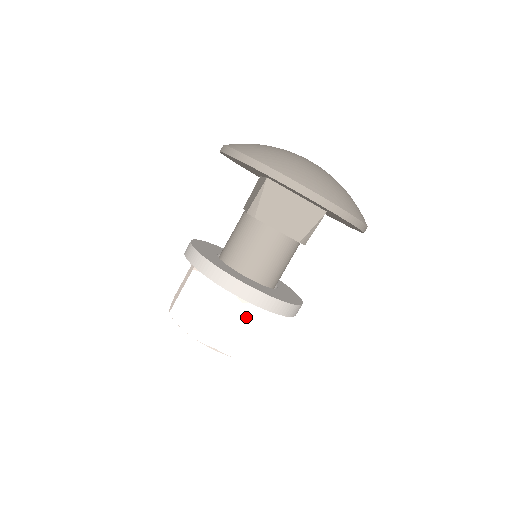
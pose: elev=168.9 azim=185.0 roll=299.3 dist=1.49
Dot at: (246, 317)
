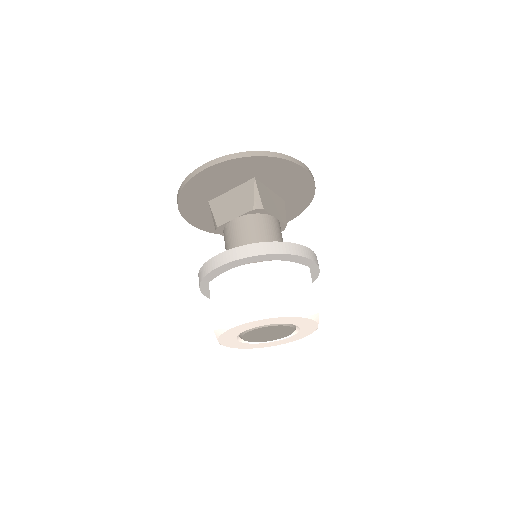
Dot at: occluded
